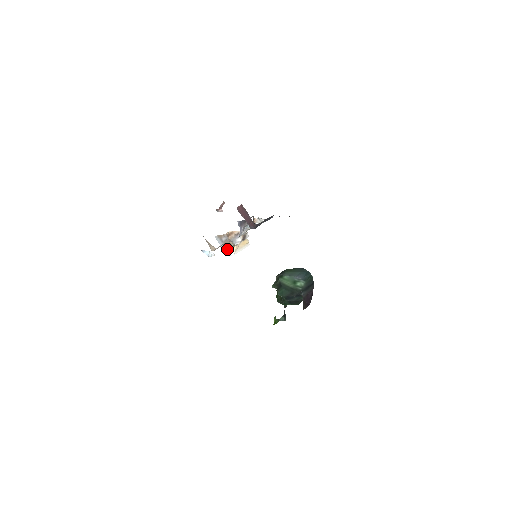
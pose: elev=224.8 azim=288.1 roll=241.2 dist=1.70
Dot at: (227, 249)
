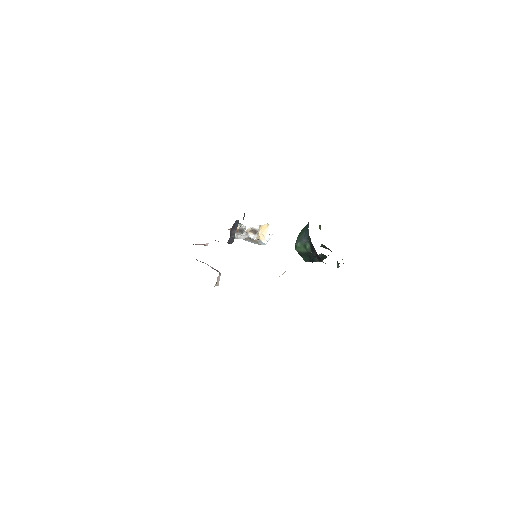
Dot at: (257, 243)
